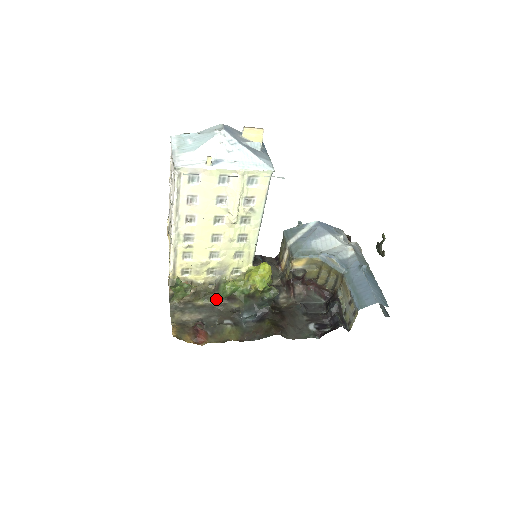
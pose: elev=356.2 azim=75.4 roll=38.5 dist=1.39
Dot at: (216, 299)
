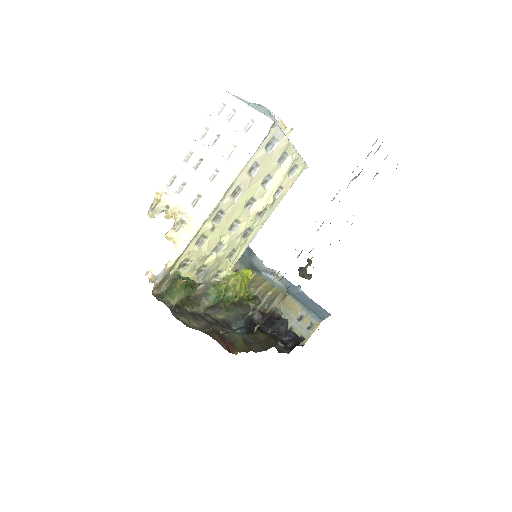
Dot at: (204, 306)
